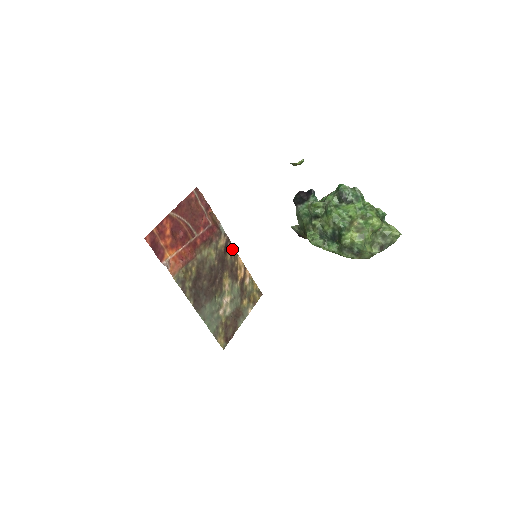
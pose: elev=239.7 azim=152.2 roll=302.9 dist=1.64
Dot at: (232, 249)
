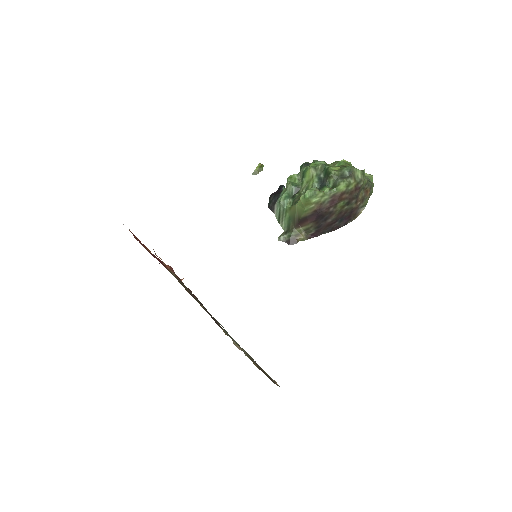
Dot at: (218, 323)
